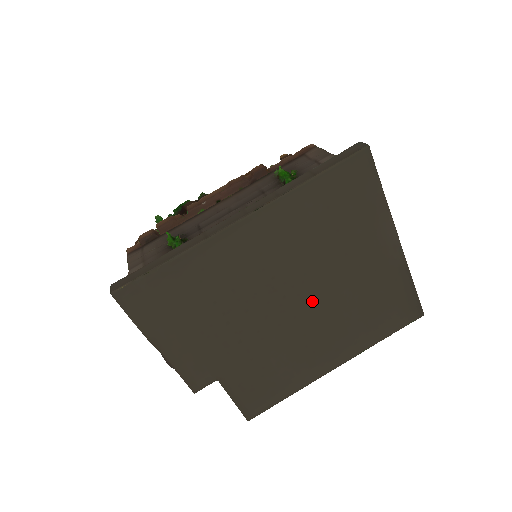
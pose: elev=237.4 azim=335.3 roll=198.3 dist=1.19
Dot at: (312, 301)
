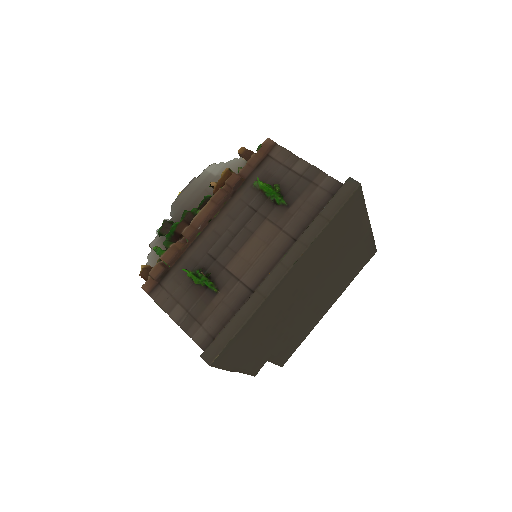
Dot at: (320, 287)
